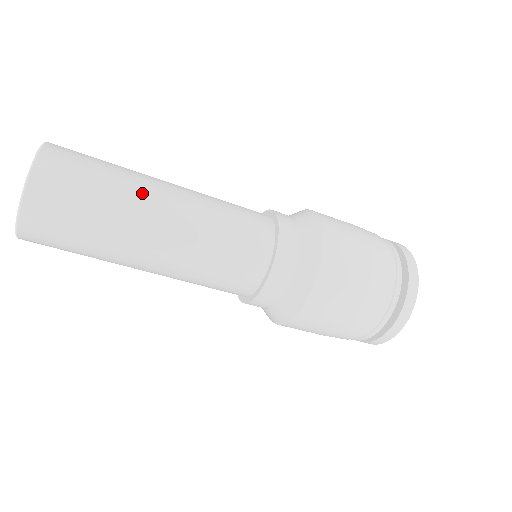
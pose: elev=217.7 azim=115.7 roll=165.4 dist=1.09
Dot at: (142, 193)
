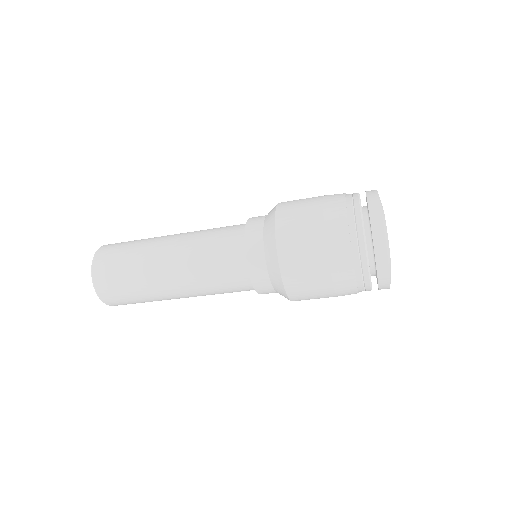
Dot at: (152, 278)
